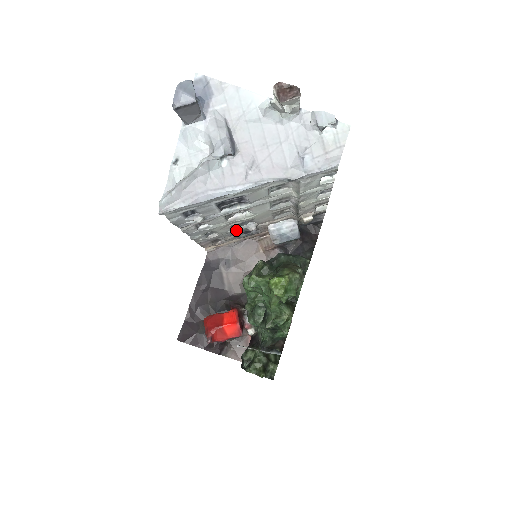
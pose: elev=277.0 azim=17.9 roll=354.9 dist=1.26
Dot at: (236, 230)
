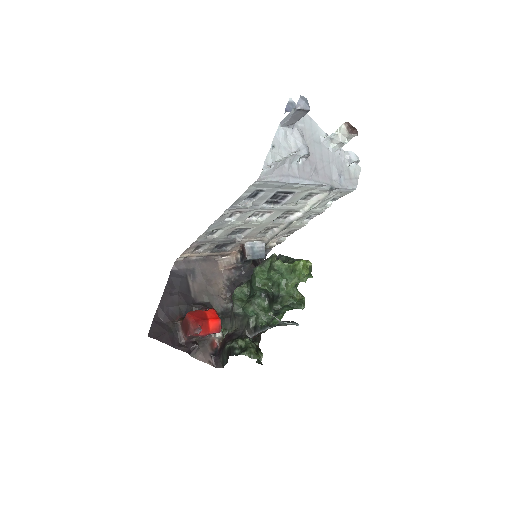
Dot at: (228, 237)
